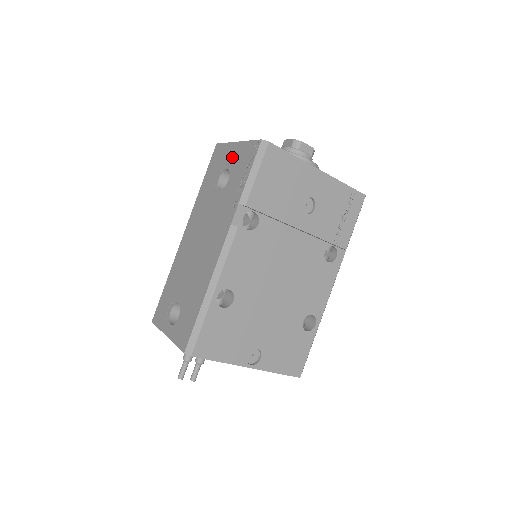
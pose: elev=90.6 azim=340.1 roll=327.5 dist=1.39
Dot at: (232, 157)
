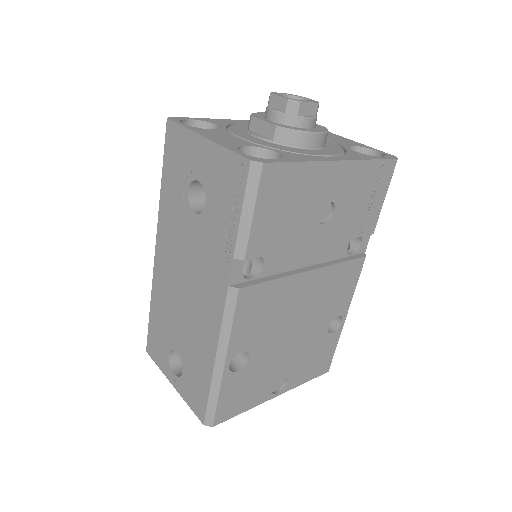
Dot at: (202, 164)
